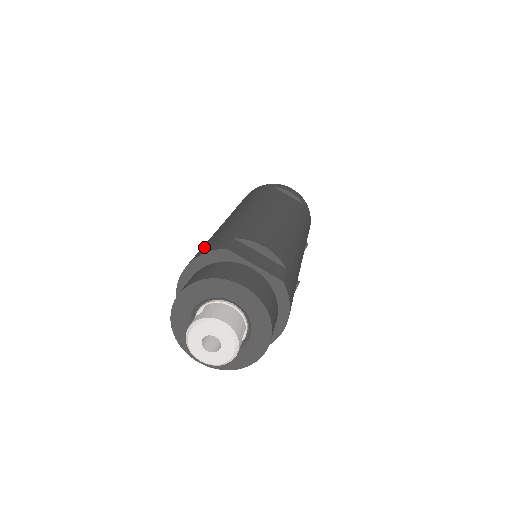
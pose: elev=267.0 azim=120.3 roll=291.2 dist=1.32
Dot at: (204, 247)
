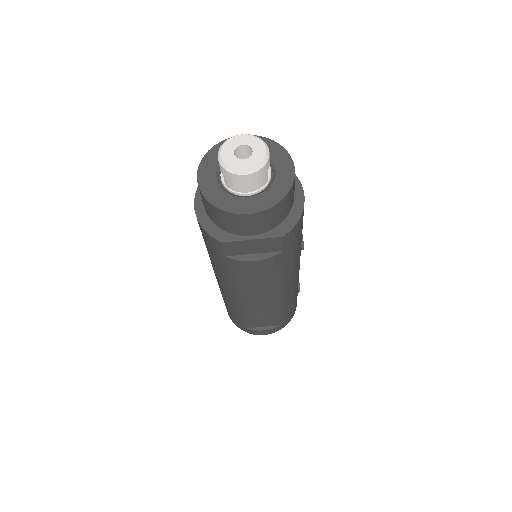
Dot at: occluded
